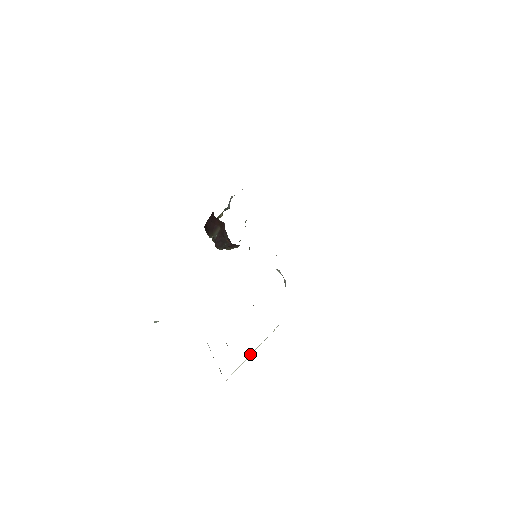
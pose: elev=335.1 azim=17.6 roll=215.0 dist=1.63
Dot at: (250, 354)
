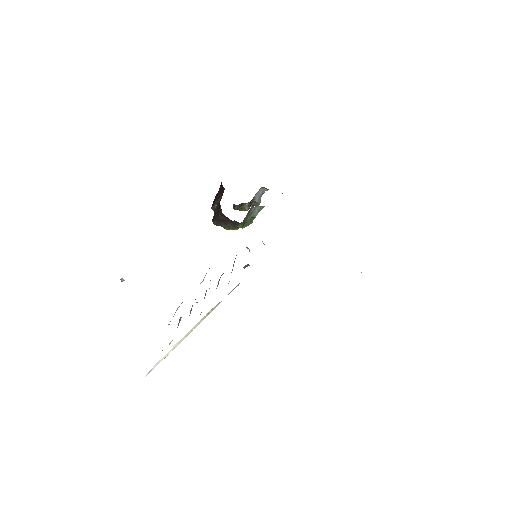
Dot at: (177, 343)
